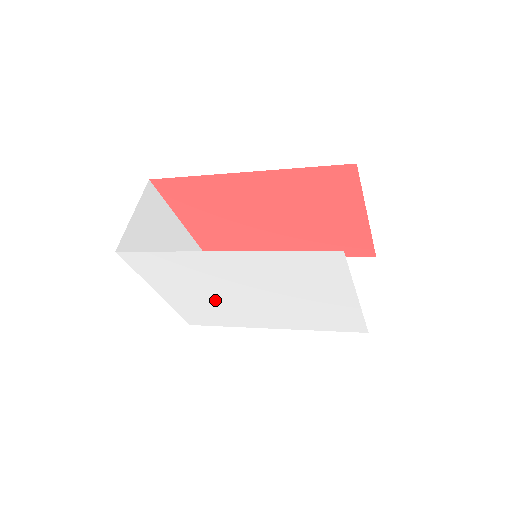
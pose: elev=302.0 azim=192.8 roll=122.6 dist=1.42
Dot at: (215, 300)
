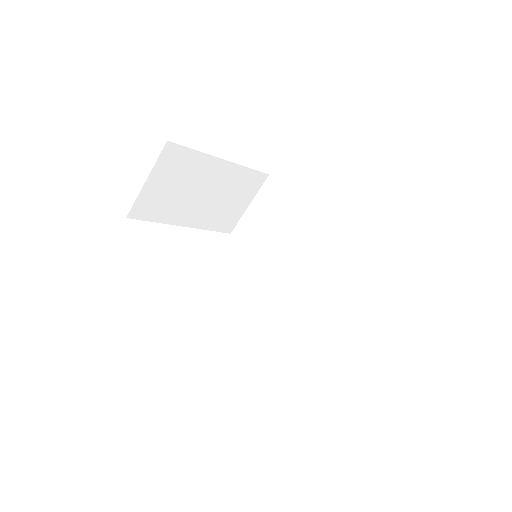
Dot at: occluded
